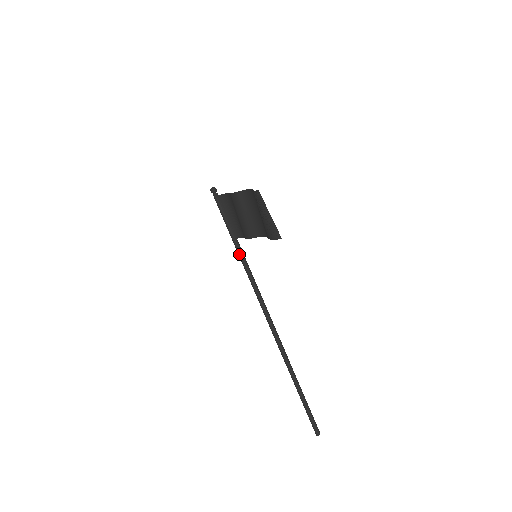
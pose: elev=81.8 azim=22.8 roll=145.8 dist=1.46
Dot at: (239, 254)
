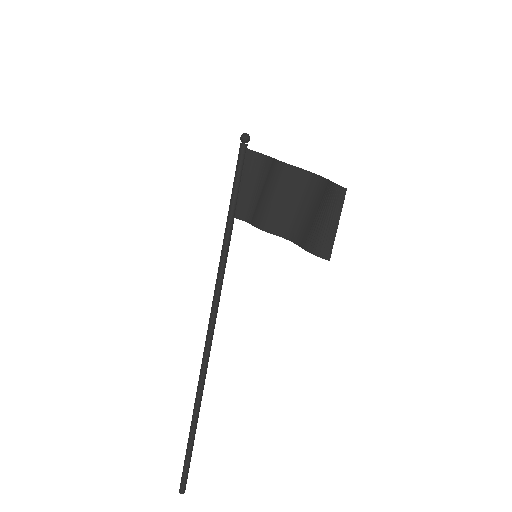
Dot at: (226, 239)
